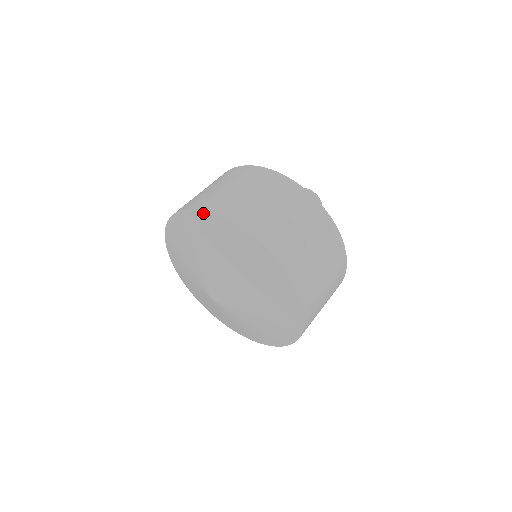
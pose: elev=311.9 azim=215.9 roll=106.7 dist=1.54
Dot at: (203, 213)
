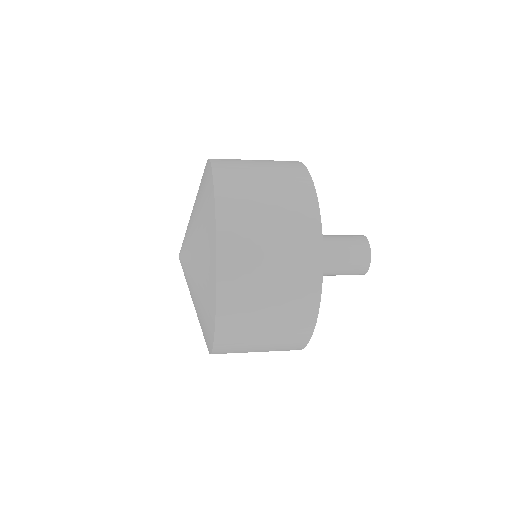
Dot at: occluded
